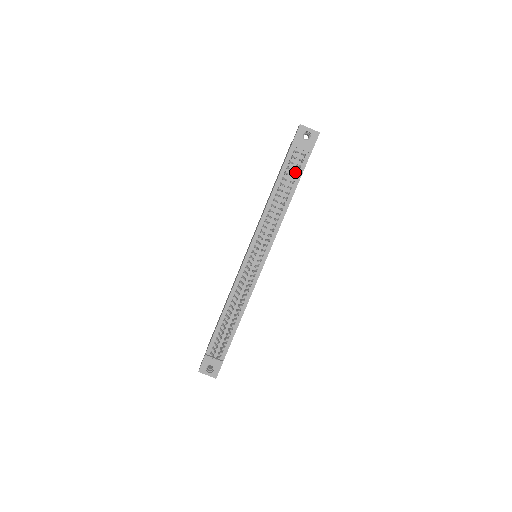
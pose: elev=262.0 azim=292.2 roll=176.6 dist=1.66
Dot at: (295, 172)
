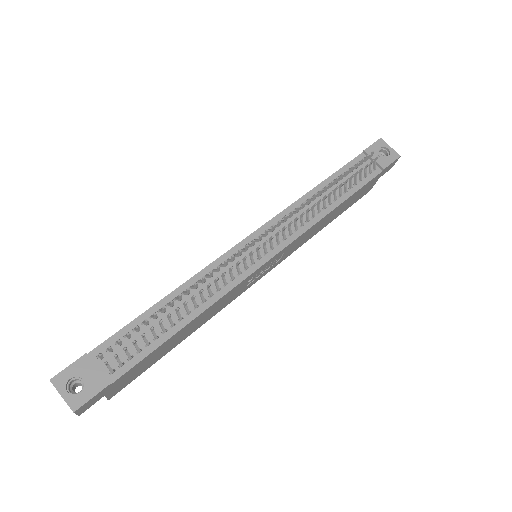
Dot at: (357, 179)
